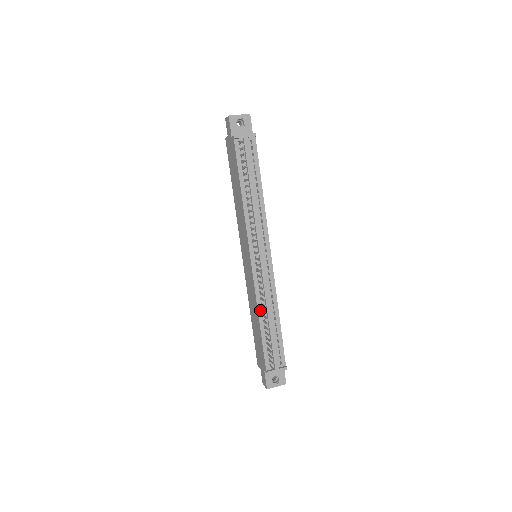
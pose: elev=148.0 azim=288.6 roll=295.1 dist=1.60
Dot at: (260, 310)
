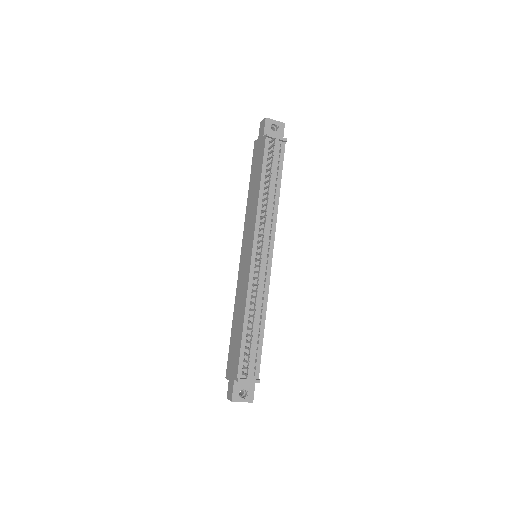
Dot at: (248, 309)
